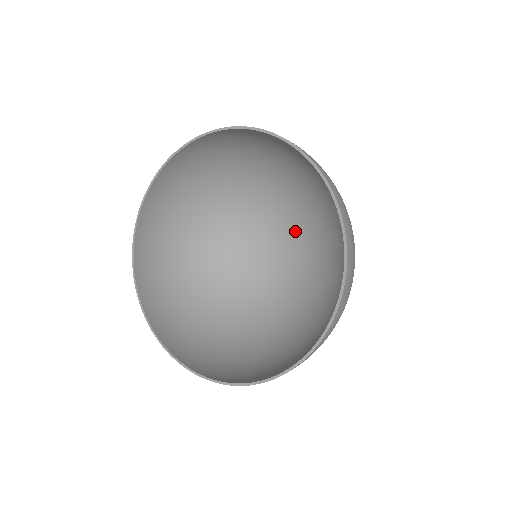
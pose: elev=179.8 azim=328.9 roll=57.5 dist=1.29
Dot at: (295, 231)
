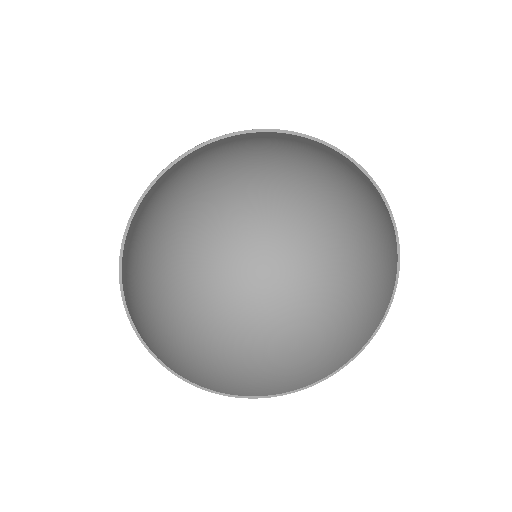
Dot at: (263, 214)
